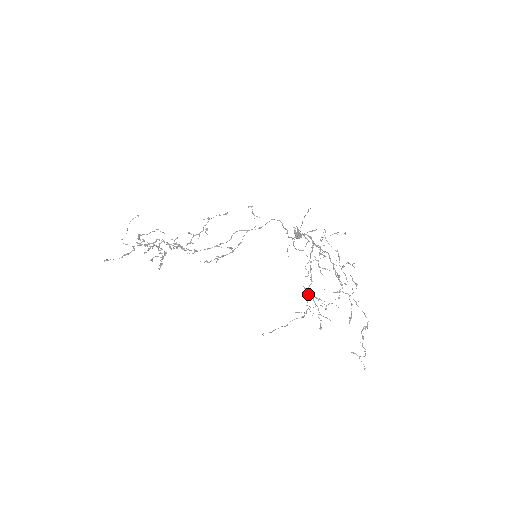
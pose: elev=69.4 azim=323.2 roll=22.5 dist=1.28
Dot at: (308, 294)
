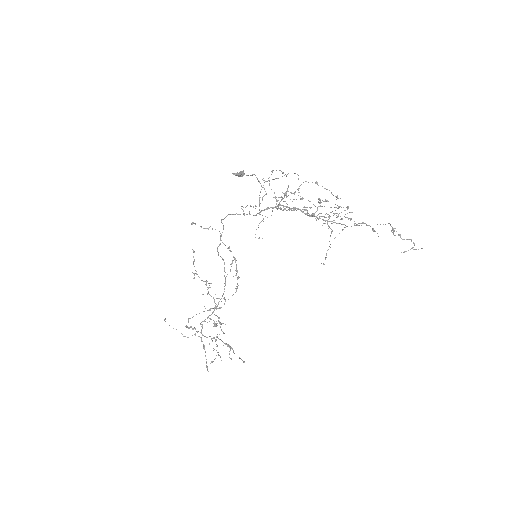
Dot at: occluded
